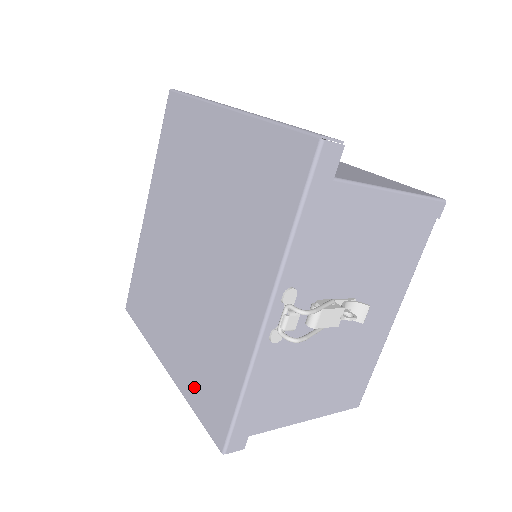
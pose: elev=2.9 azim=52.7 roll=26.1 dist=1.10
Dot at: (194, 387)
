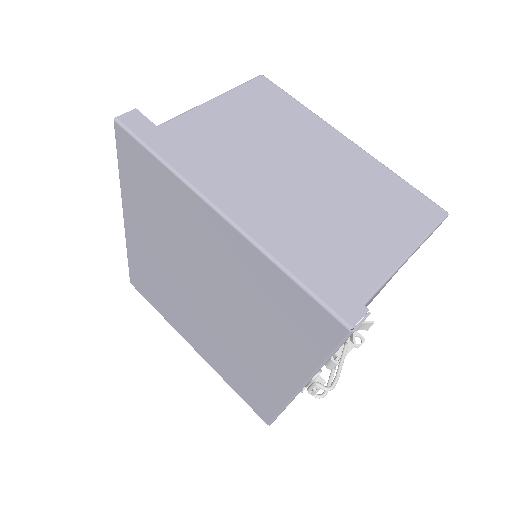
Dot at: (232, 381)
